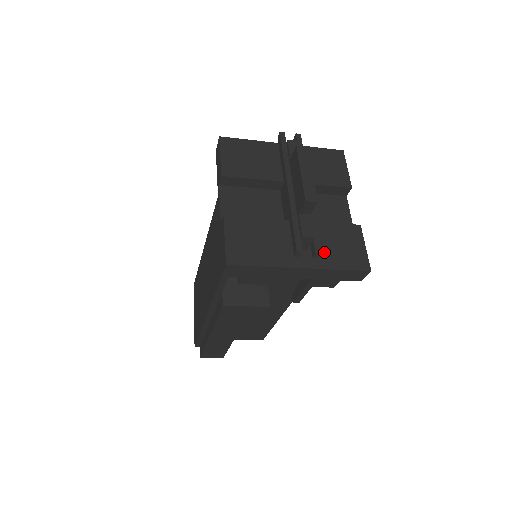
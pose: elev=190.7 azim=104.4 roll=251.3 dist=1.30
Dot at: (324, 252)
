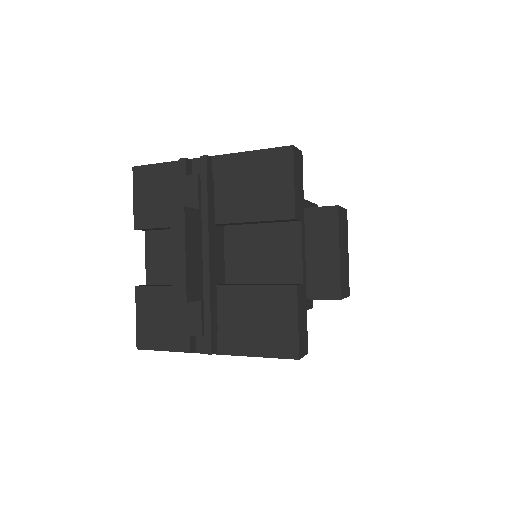
Dot at: (240, 331)
